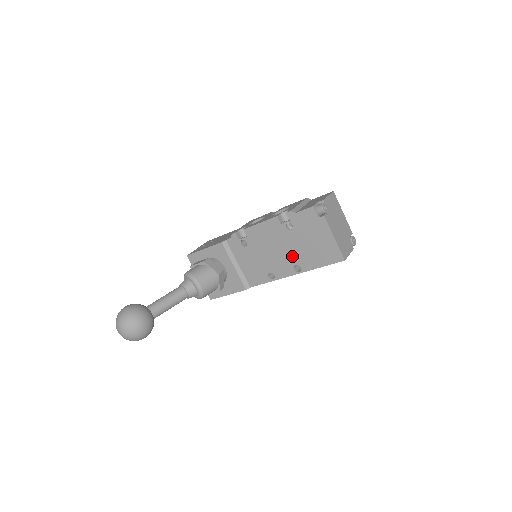
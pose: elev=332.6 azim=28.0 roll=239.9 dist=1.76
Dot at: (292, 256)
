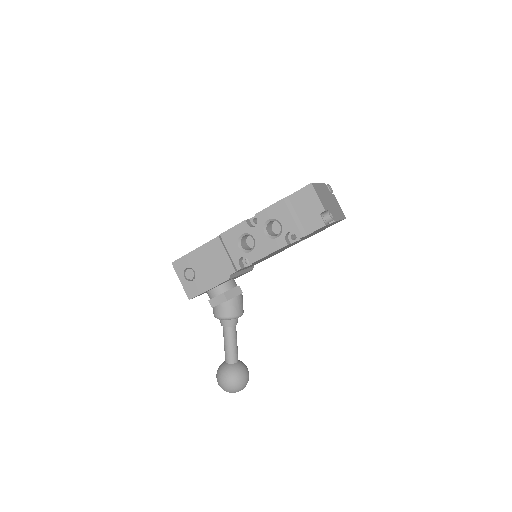
Dot at: occluded
